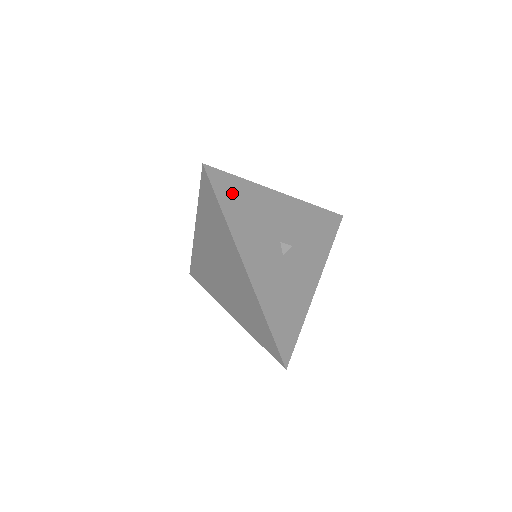
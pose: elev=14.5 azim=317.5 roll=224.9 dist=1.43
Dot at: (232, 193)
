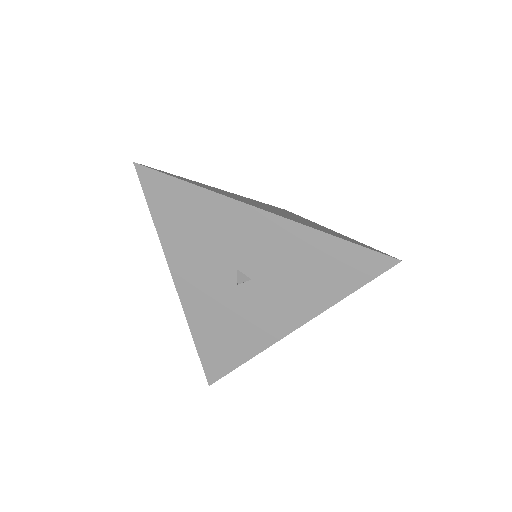
Dot at: (171, 200)
